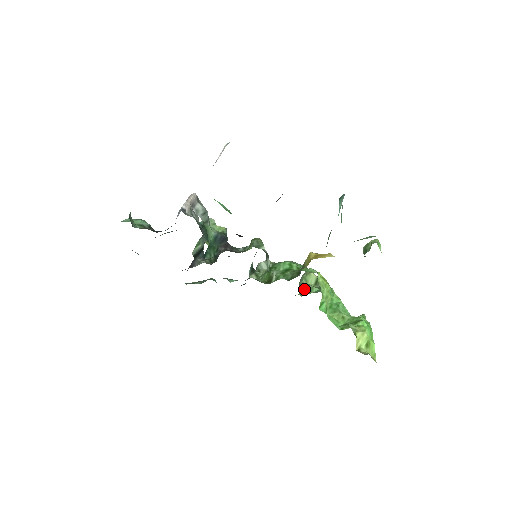
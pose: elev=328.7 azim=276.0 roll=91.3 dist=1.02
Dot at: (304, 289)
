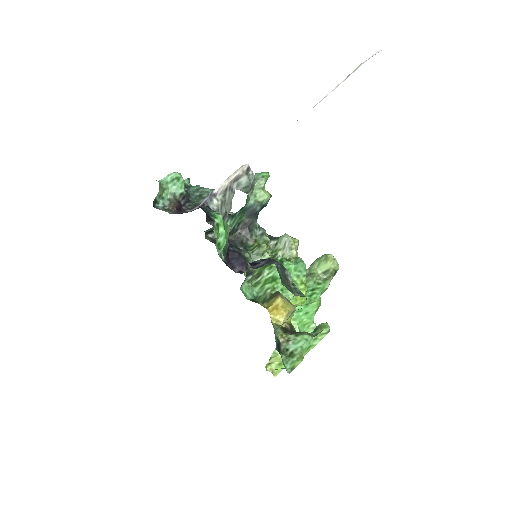
Dot at: (306, 275)
